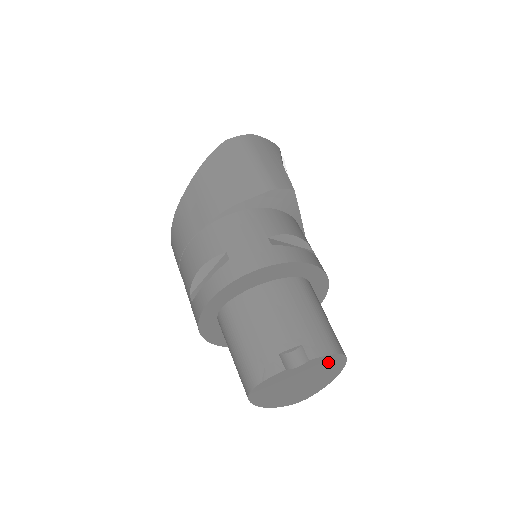
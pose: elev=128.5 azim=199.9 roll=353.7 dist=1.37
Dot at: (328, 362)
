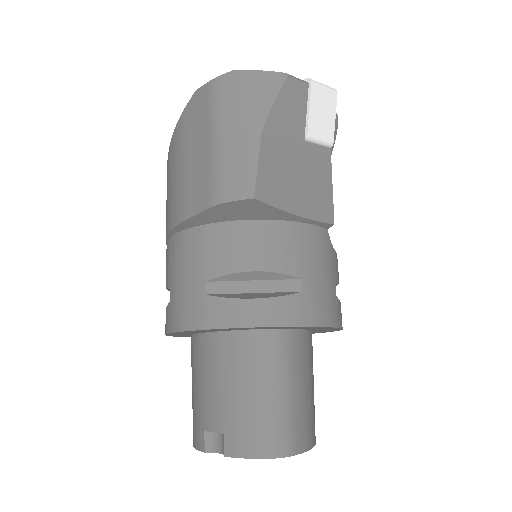
Dot at: occluded
